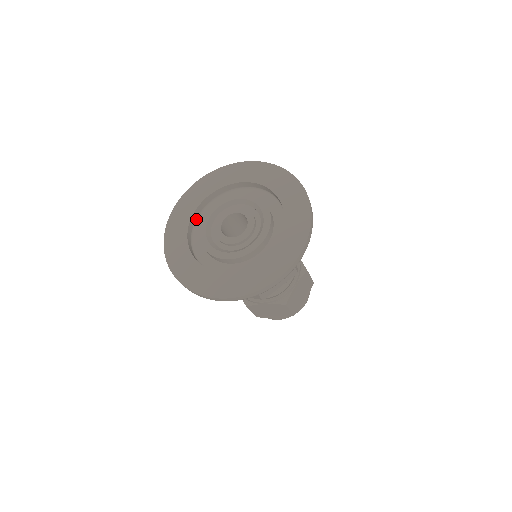
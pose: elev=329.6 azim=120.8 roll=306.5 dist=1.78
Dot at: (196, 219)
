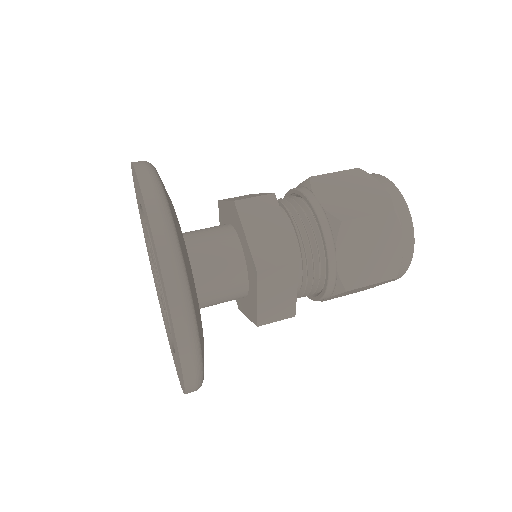
Dot at: occluded
